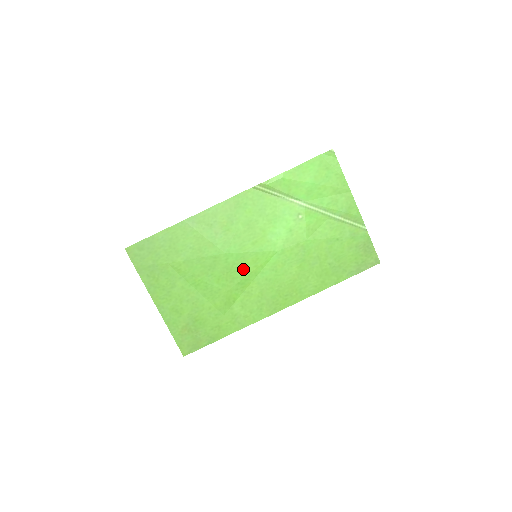
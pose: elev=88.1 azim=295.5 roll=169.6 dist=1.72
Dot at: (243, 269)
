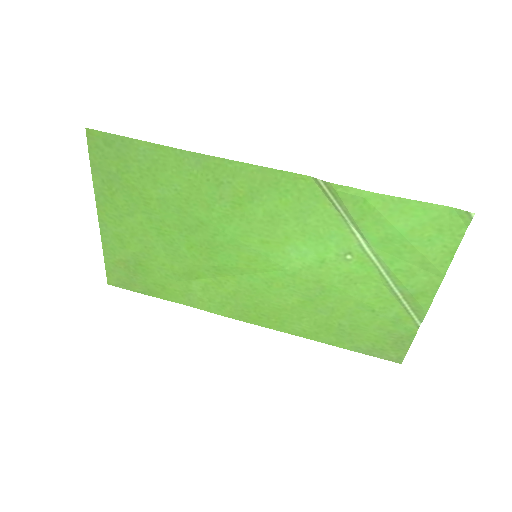
Dot at: (229, 258)
